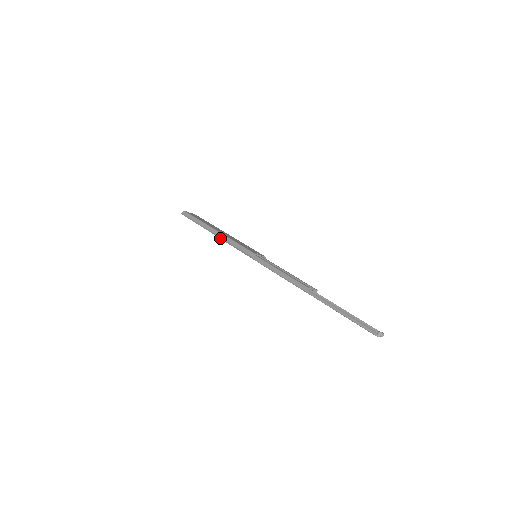
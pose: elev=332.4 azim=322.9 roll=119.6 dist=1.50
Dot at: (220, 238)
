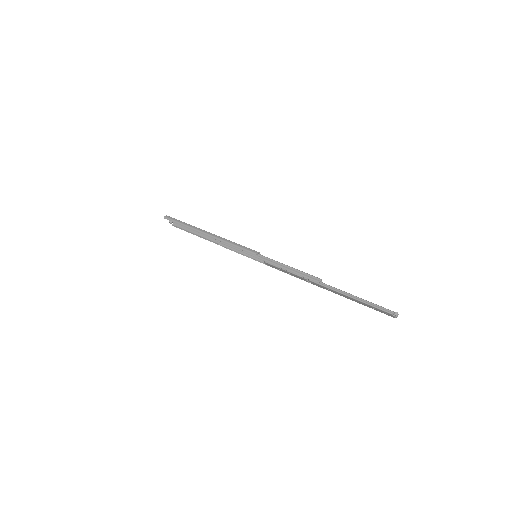
Dot at: (215, 239)
